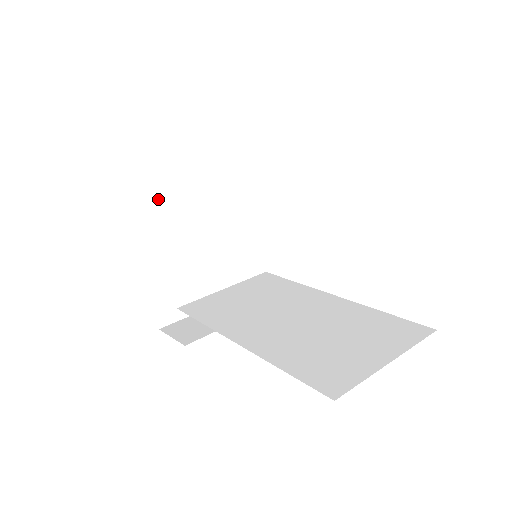
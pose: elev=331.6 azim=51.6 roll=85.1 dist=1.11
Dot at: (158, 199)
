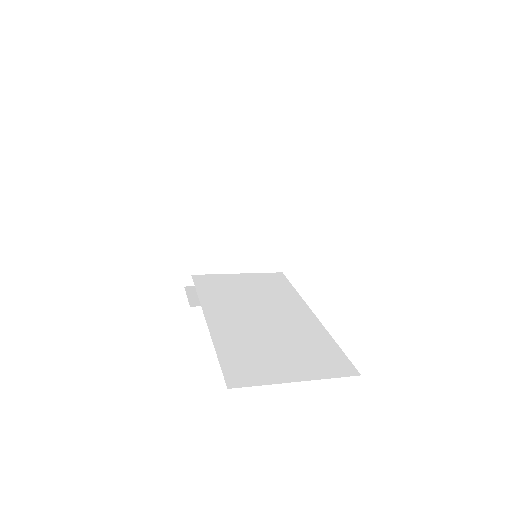
Dot at: (212, 182)
